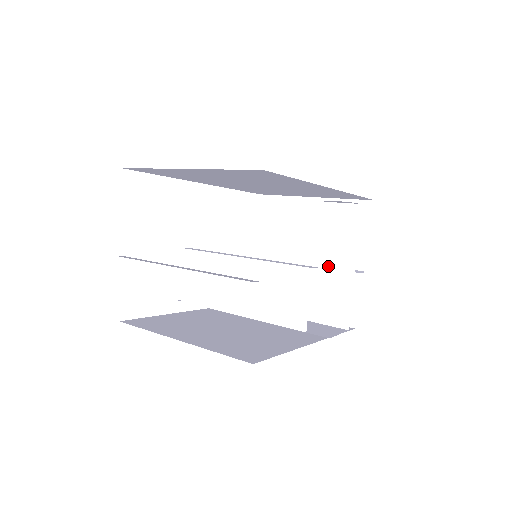
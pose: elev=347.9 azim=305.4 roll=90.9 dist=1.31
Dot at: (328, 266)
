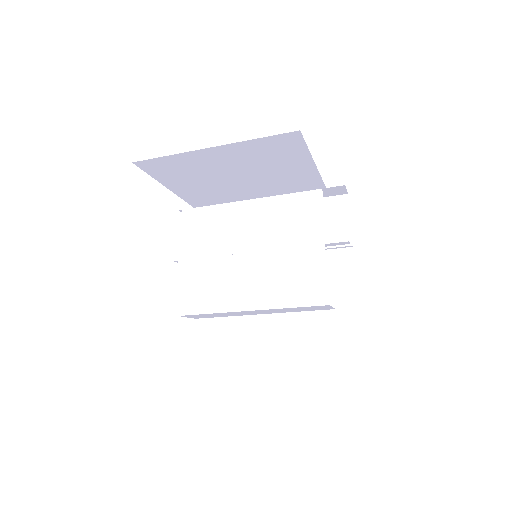
Dot at: (327, 254)
